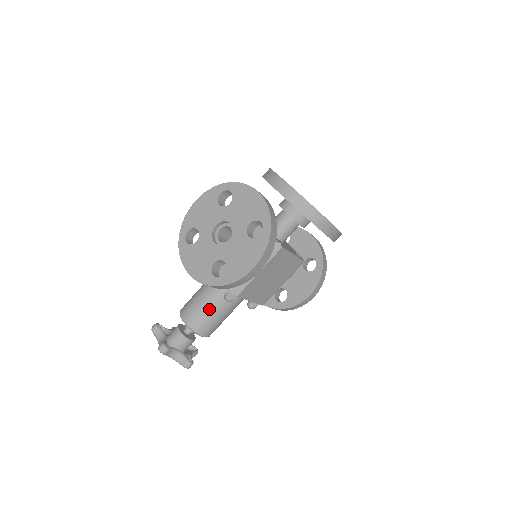
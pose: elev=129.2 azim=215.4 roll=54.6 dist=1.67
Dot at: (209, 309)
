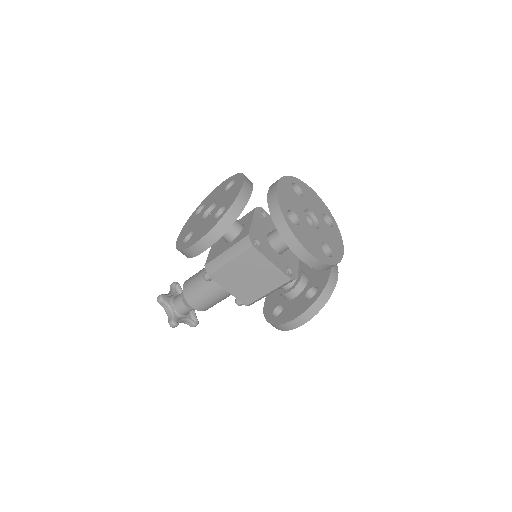
Dot at: (199, 282)
